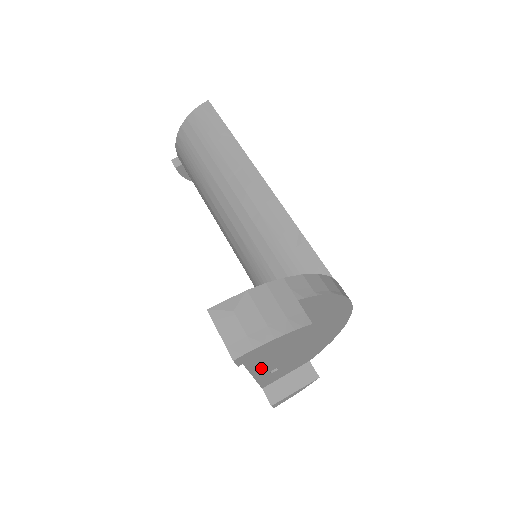
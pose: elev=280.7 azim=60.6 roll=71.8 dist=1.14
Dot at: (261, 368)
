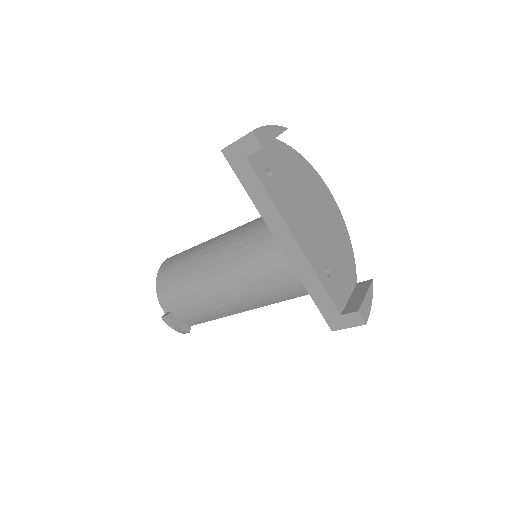
Dot at: (309, 251)
